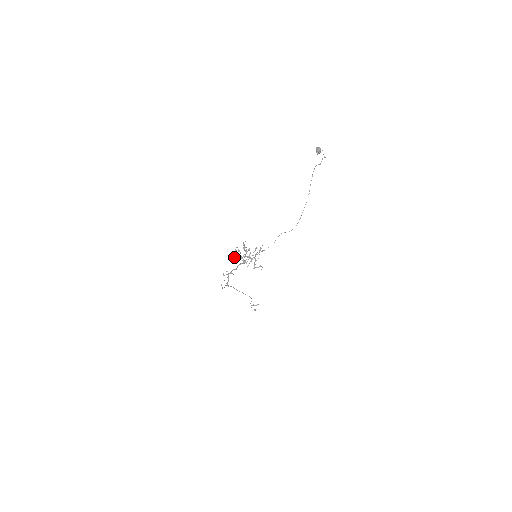
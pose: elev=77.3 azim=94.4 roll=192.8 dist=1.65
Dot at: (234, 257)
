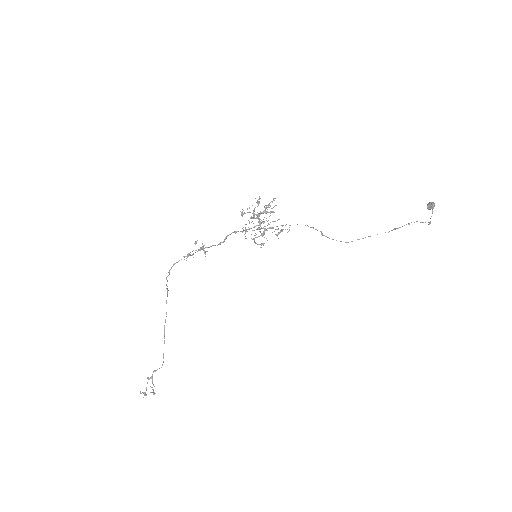
Dot at: occluded
